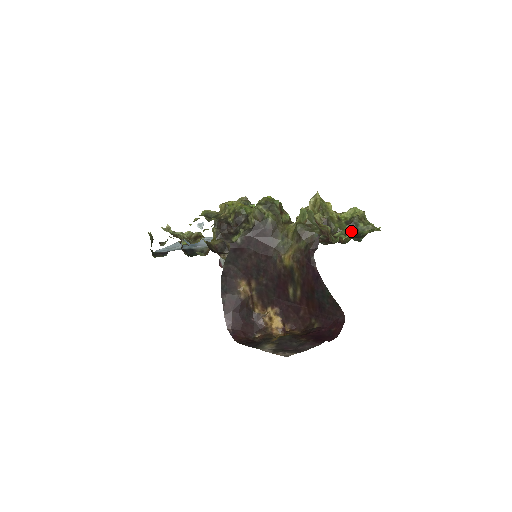
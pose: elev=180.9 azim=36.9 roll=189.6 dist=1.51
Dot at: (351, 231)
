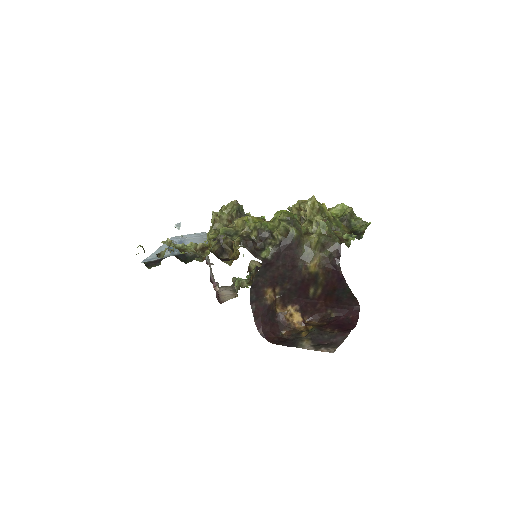
Dot at: (346, 228)
